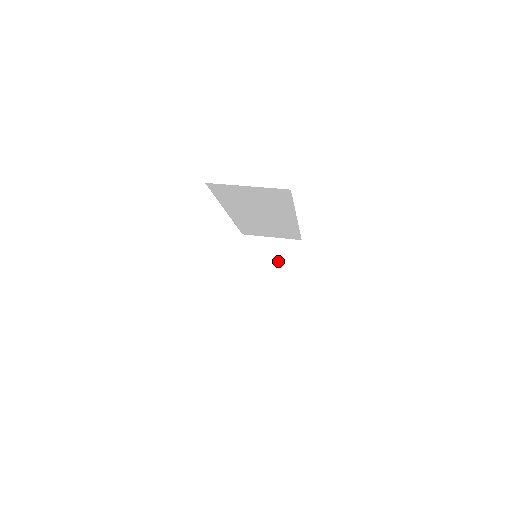
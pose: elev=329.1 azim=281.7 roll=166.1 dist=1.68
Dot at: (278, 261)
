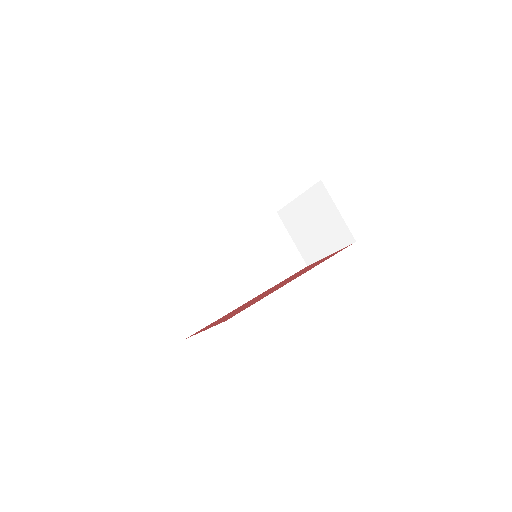
Dot at: (326, 231)
